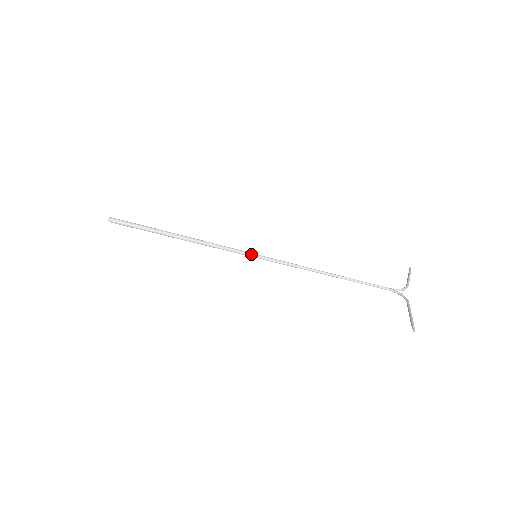
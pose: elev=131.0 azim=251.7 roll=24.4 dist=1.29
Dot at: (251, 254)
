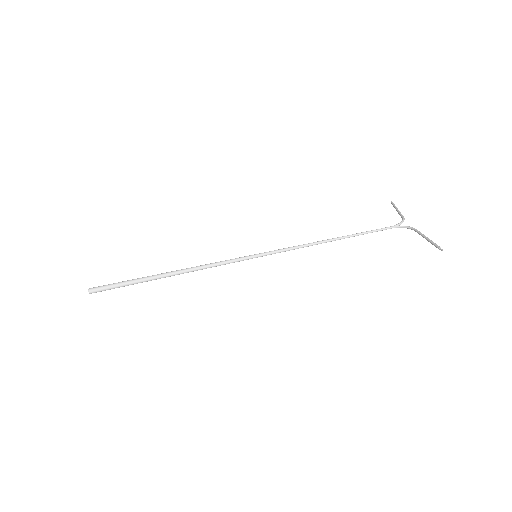
Dot at: (251, 256)
